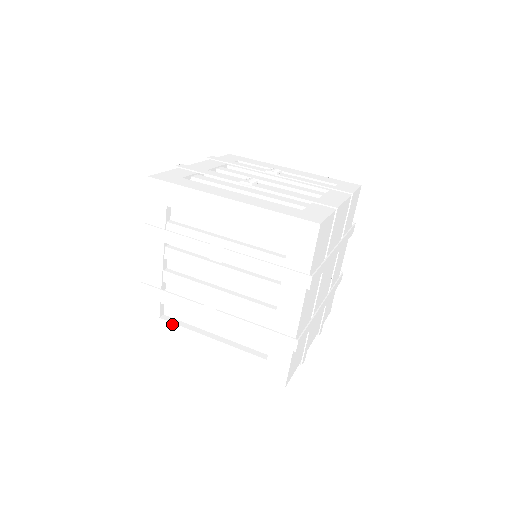
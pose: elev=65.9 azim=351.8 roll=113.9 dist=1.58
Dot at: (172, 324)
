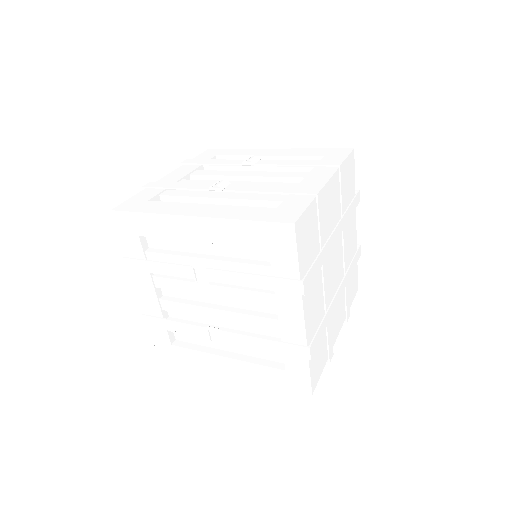
Dot at: (185, 349)
